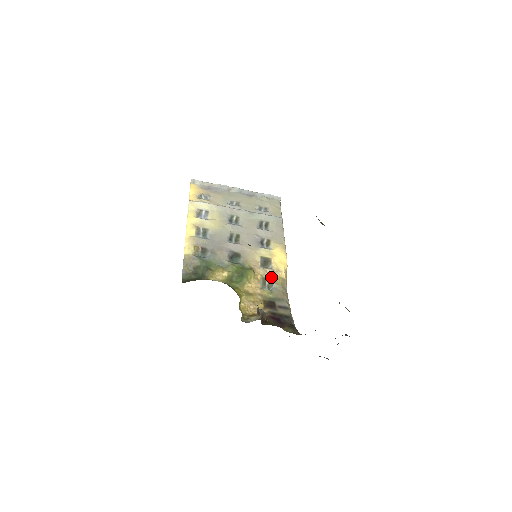
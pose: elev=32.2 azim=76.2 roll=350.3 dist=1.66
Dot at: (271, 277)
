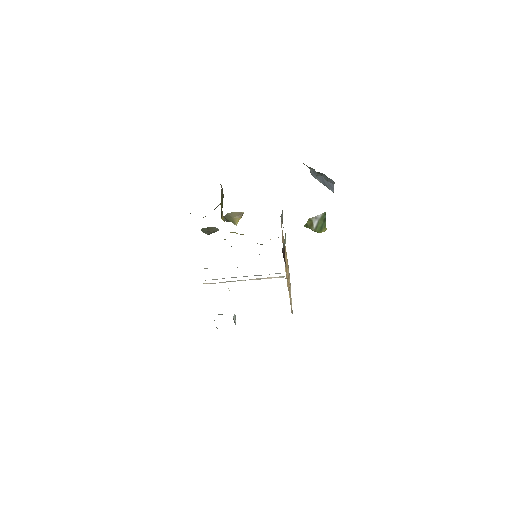
Dot at: occluded
